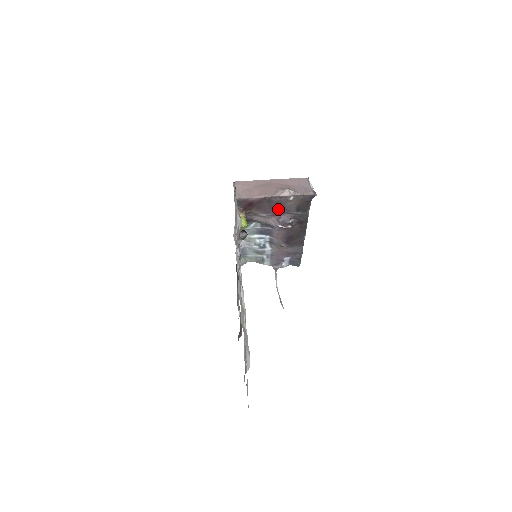
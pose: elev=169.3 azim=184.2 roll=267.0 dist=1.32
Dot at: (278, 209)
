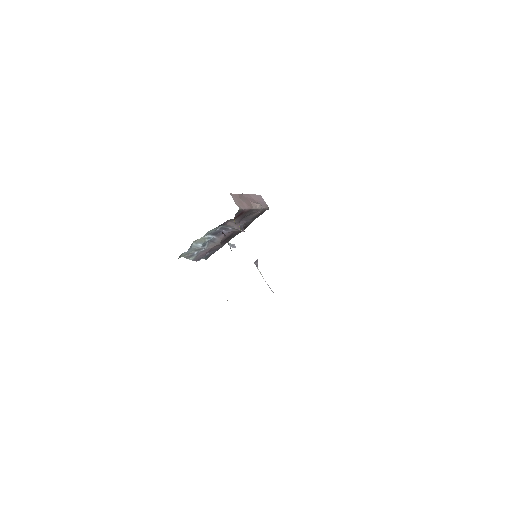
Dot at: (244, 217)
